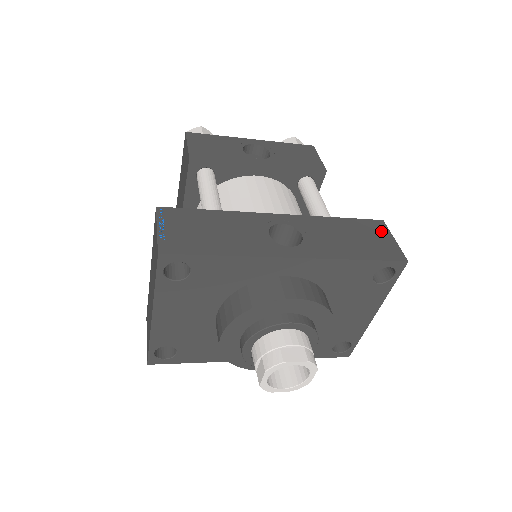
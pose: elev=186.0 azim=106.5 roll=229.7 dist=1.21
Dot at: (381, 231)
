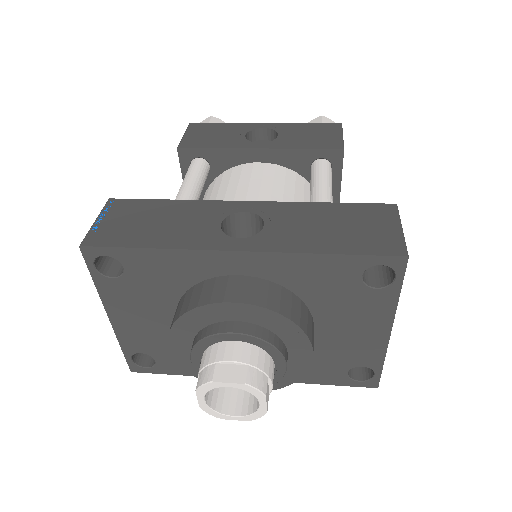
Dot at: (384, 217)
